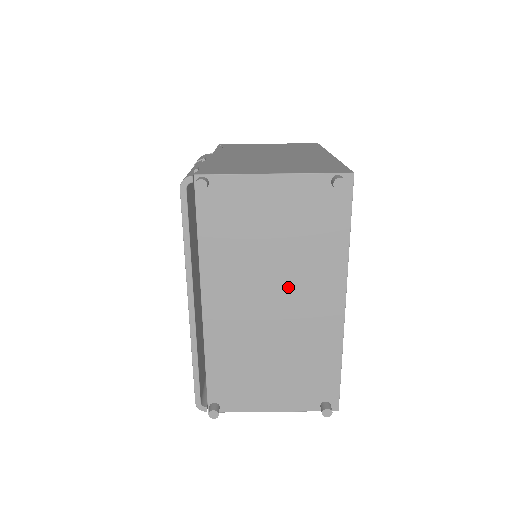
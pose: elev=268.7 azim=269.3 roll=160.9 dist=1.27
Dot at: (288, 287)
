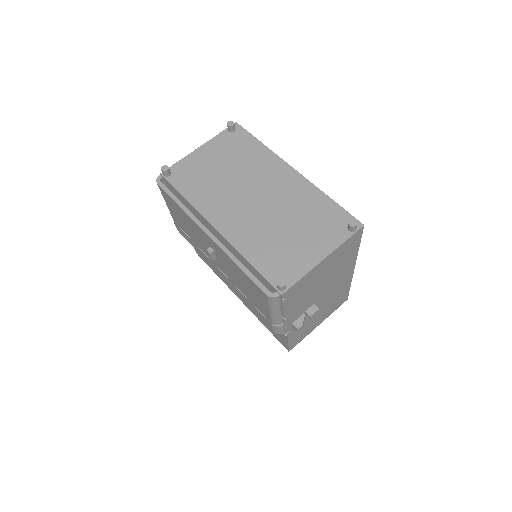
Dot at: (255, 184)
